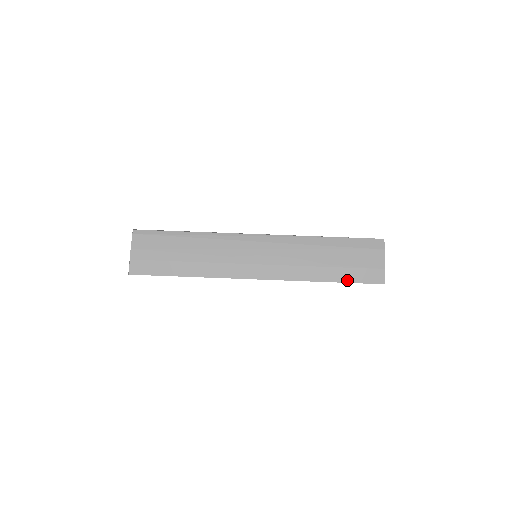
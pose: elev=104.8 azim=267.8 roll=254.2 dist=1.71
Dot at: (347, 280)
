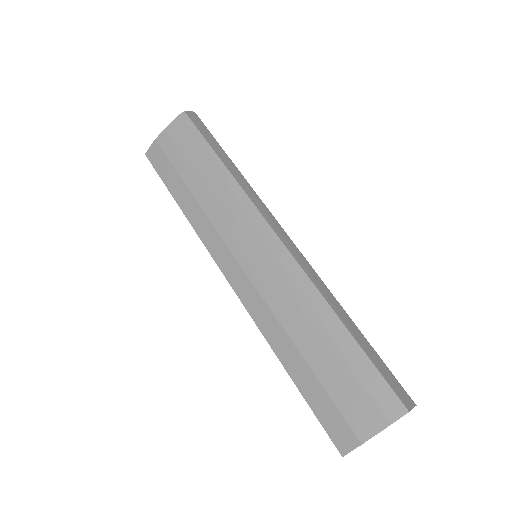
Dot at: (307, 396)
